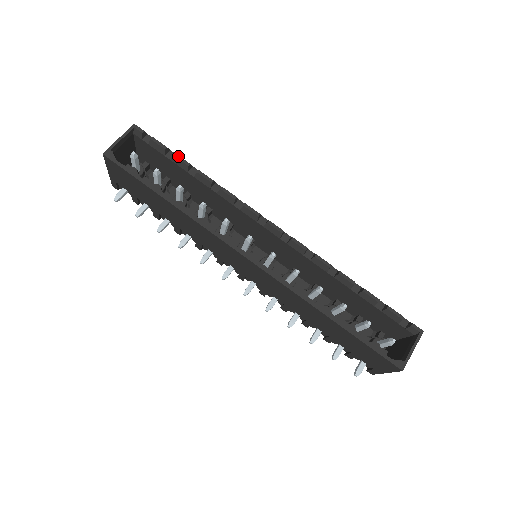
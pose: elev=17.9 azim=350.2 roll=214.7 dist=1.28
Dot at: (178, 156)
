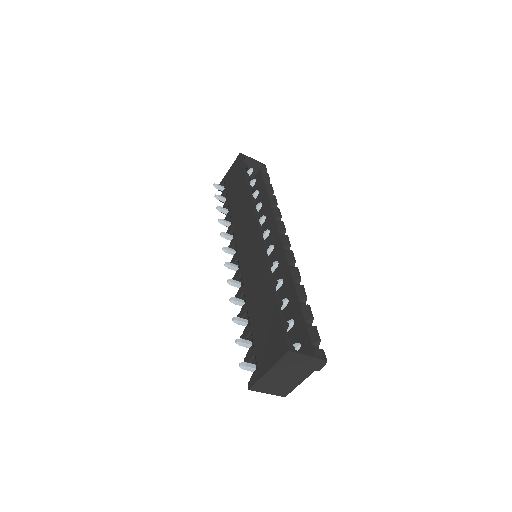
Dot at: occluded
